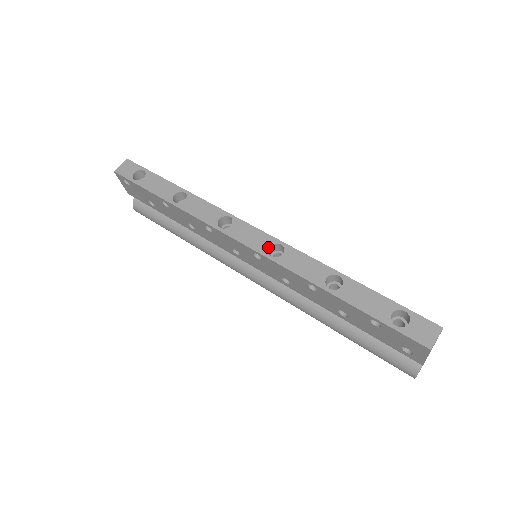
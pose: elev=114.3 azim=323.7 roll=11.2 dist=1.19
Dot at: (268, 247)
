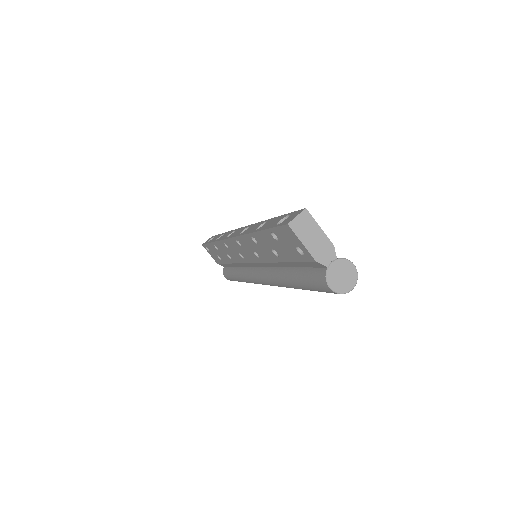
Dot at: (241, 231)
